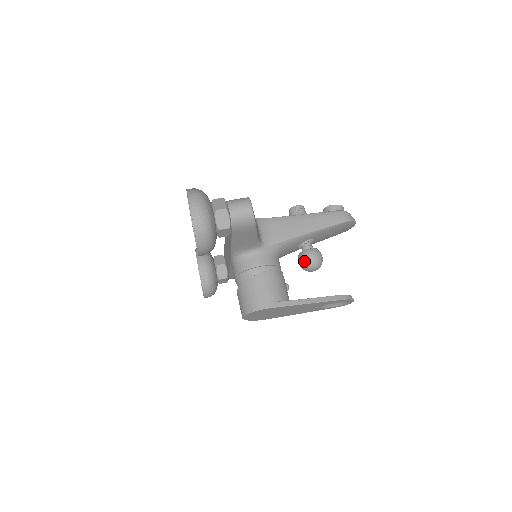
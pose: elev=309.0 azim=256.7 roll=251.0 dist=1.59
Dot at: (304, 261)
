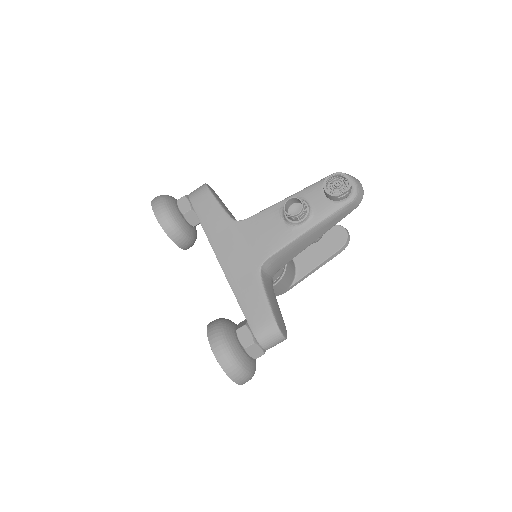
Dot at: occluded
